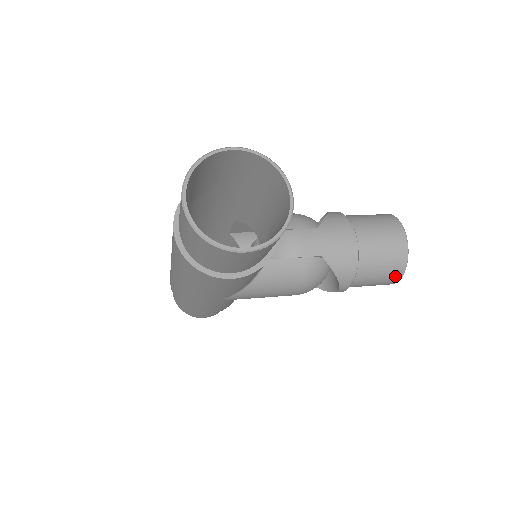
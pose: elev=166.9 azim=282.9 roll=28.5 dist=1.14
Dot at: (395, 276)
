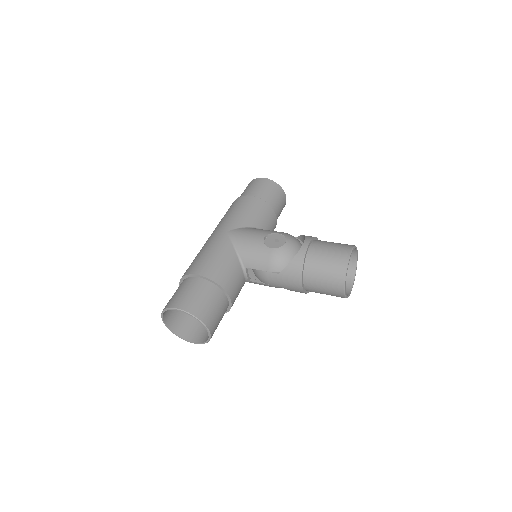
Dot at: occluded
